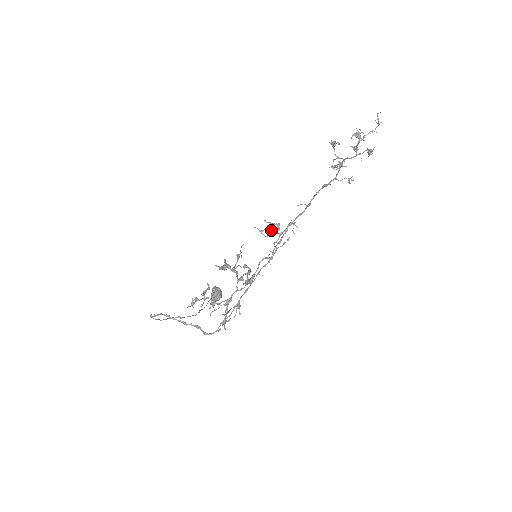
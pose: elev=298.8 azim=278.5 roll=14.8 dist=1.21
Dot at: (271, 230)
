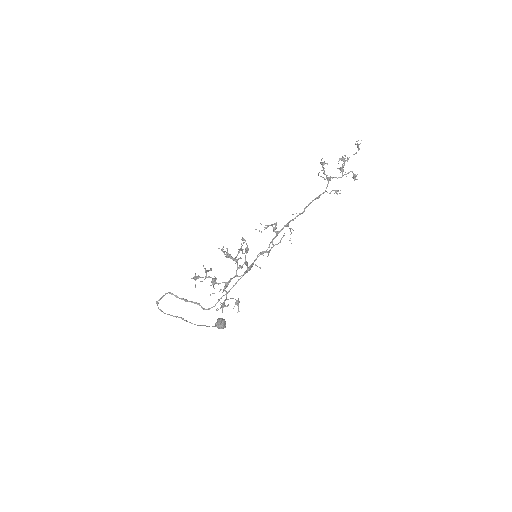
Dot at: occluded
